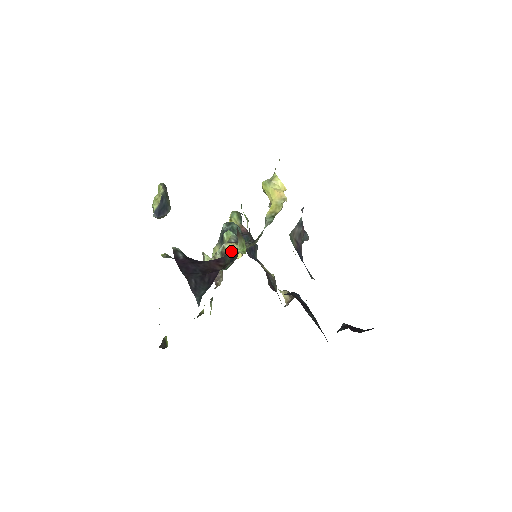
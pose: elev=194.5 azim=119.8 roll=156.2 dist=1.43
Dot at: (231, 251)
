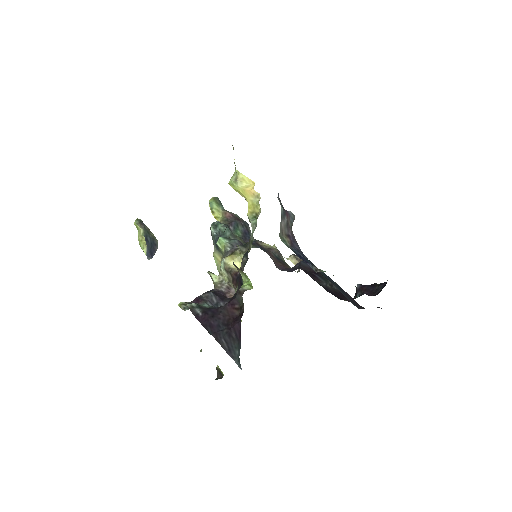
Dot at: (239, 290)
